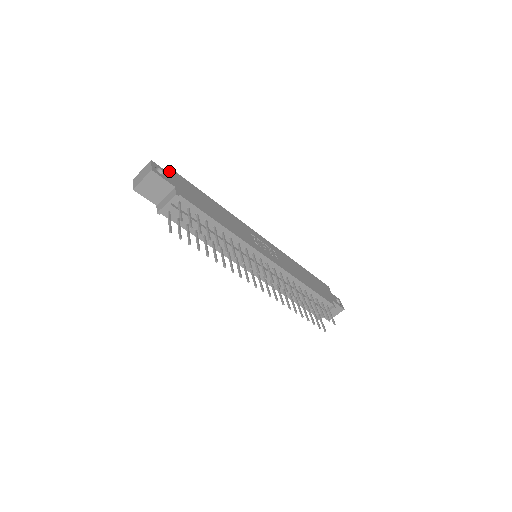
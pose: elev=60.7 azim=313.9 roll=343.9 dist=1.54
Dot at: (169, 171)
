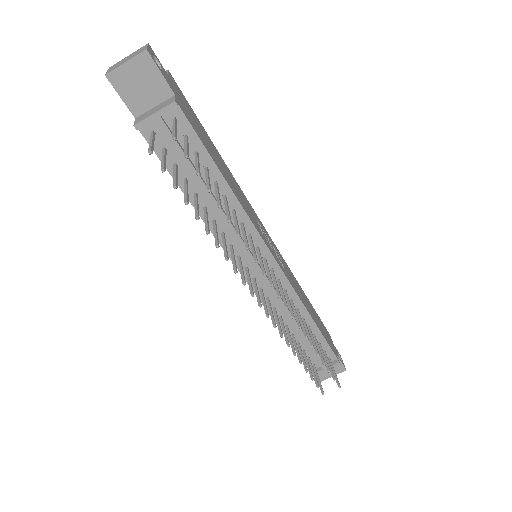
Dot at: (170, 76)
